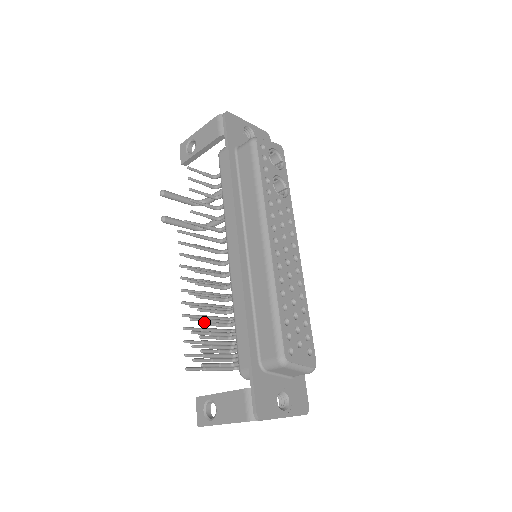
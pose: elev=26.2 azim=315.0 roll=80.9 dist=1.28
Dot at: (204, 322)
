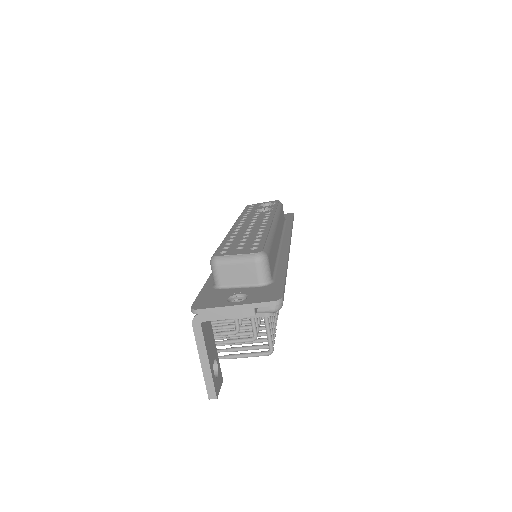
Dot at: occluded
